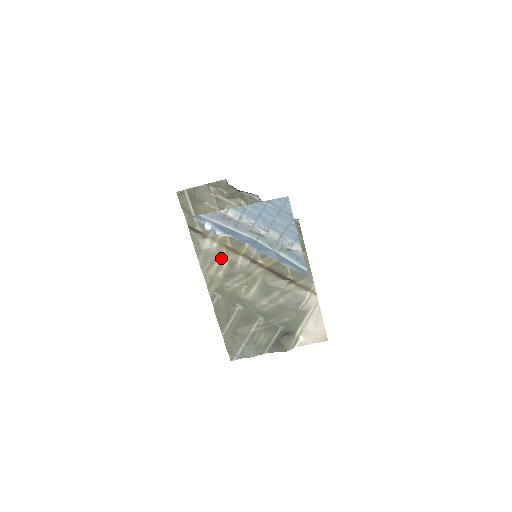
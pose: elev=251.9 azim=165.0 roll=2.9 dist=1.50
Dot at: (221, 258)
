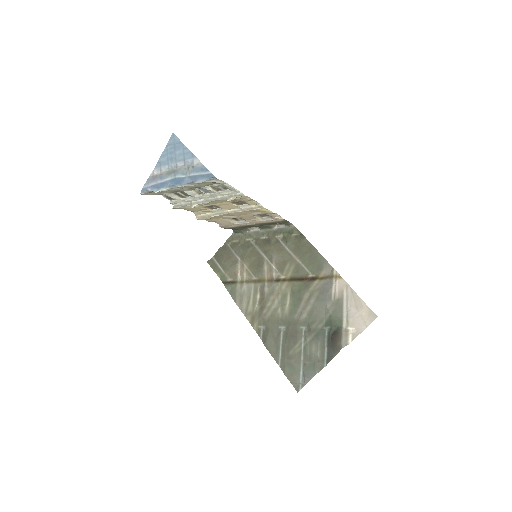
Dot at: (253, 293)
